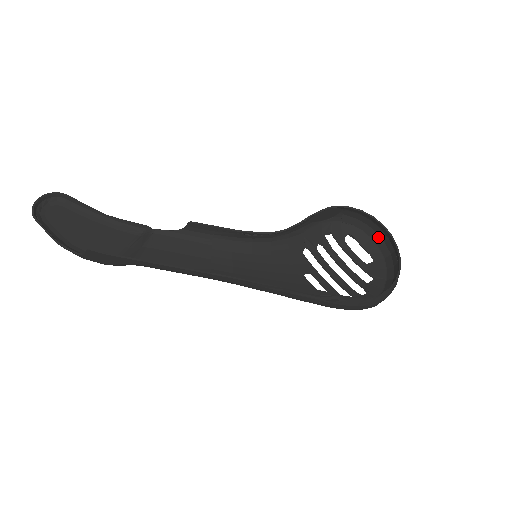
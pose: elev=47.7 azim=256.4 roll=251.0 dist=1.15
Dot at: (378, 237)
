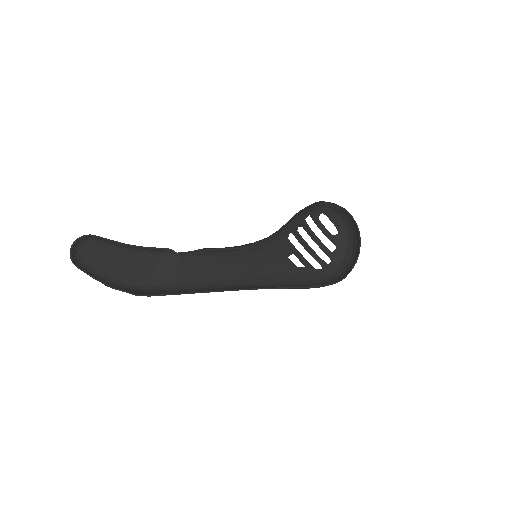
Dot at: (345, 217)
